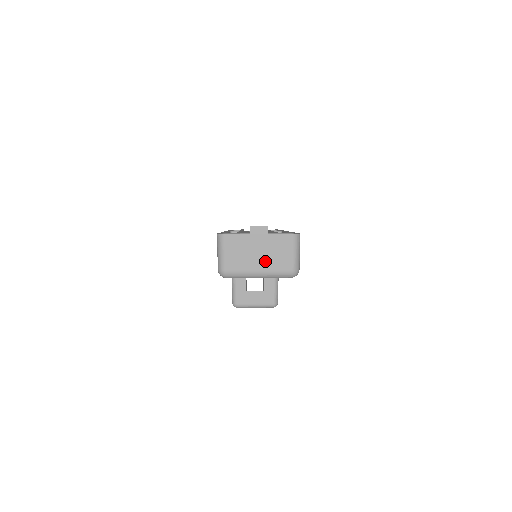
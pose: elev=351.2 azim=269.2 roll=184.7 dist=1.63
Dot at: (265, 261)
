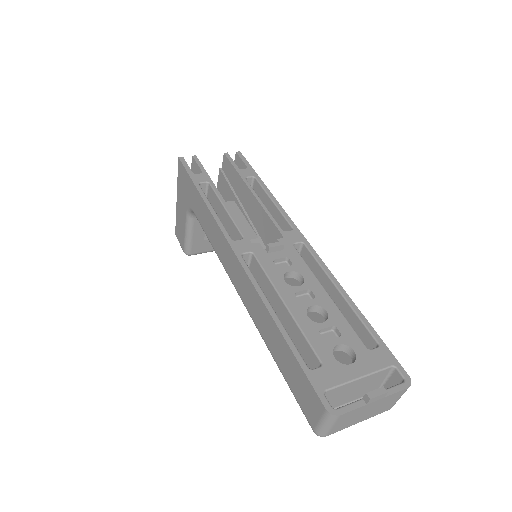
Dot at: (370, 414)
